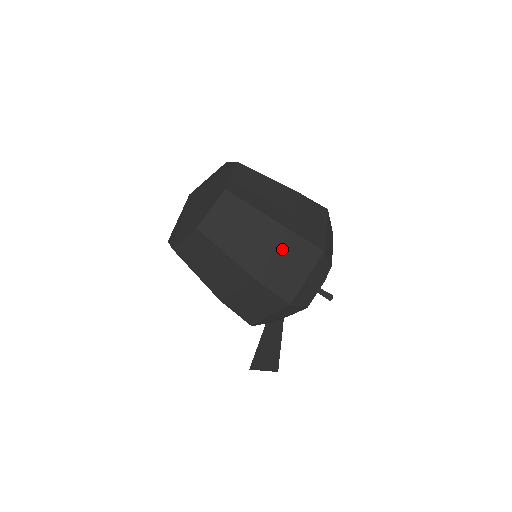
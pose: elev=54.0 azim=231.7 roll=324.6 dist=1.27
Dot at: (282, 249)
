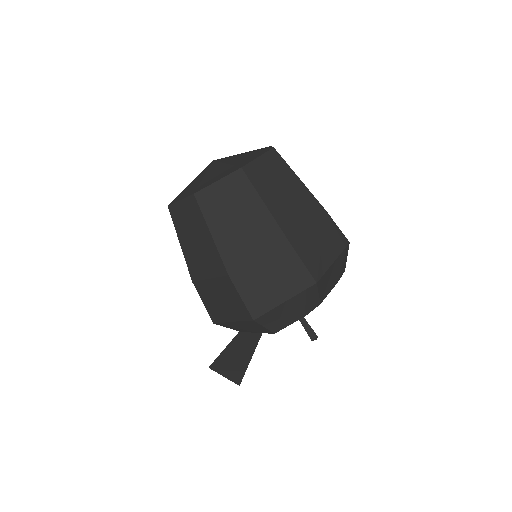
Dot at: (271, 258)
